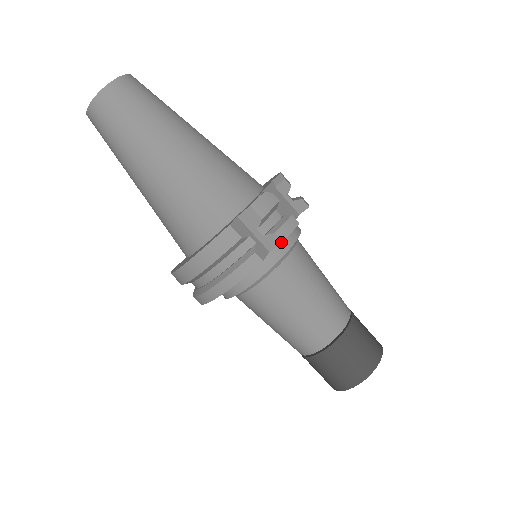
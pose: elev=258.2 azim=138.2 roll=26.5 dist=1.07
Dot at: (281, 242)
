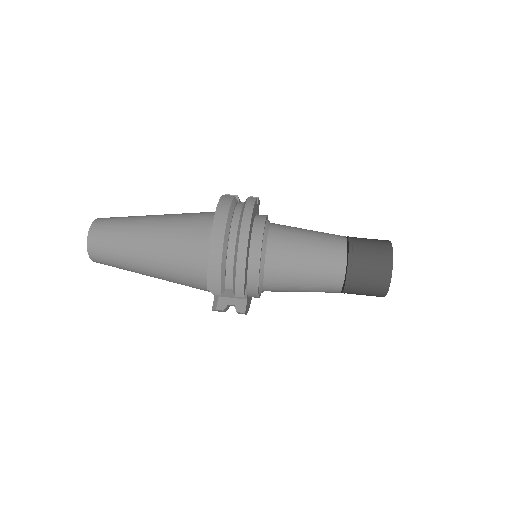
Dot at: (258, 198)
